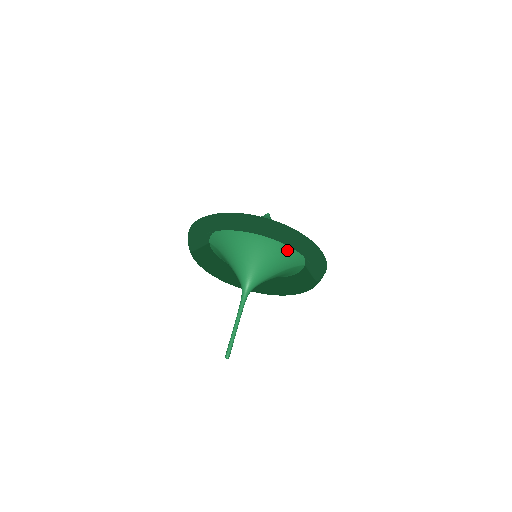
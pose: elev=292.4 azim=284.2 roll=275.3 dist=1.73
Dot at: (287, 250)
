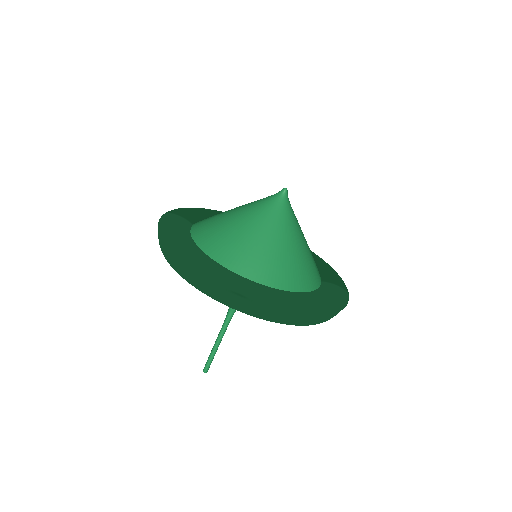
Dot at: occluded
